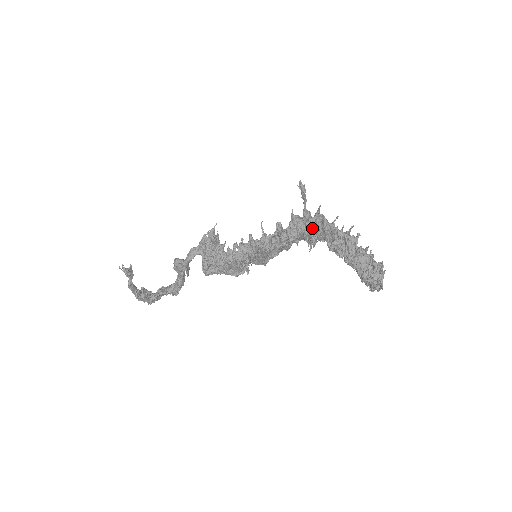
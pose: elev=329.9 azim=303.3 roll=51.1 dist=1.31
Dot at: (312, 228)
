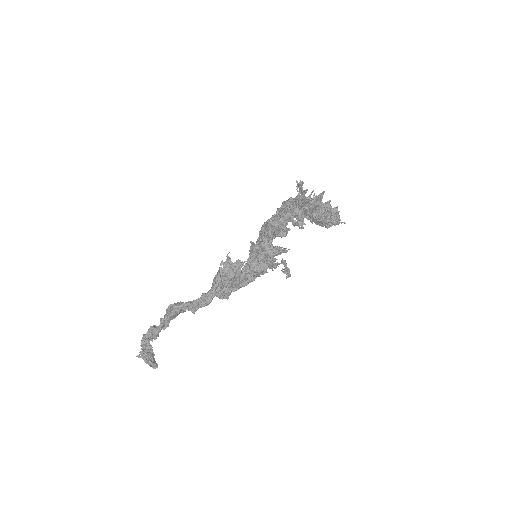
Dot at: (294, 209)
